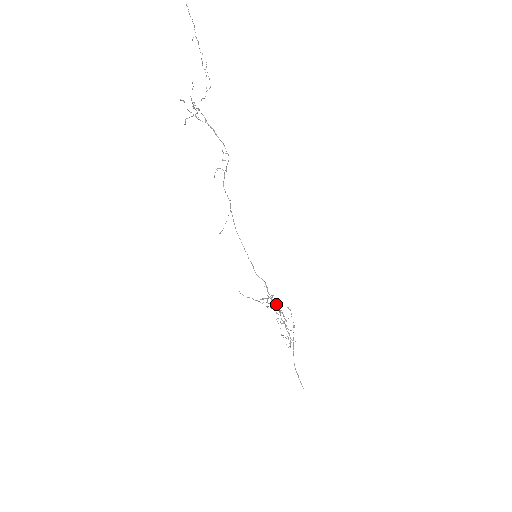
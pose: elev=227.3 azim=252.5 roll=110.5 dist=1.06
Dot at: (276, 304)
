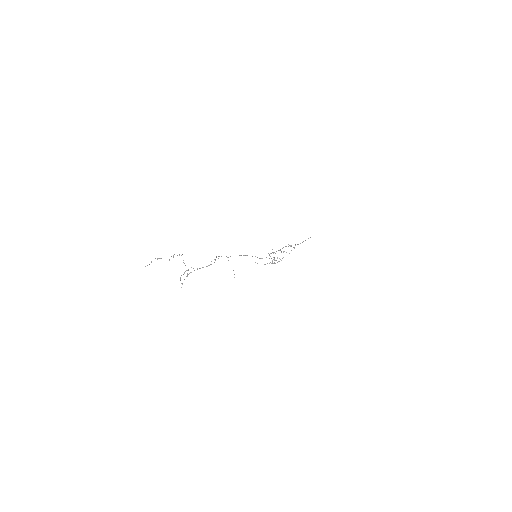
Dot at: occluded
